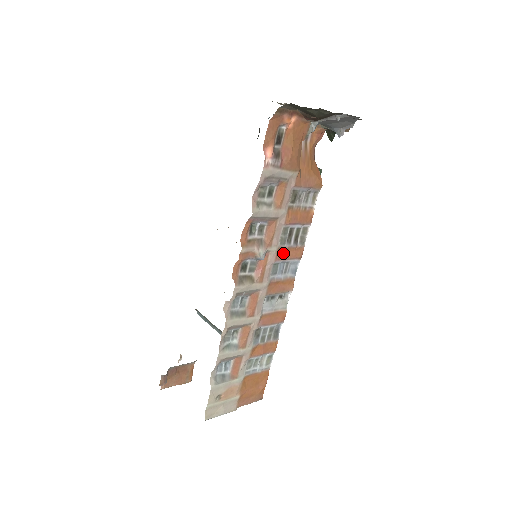
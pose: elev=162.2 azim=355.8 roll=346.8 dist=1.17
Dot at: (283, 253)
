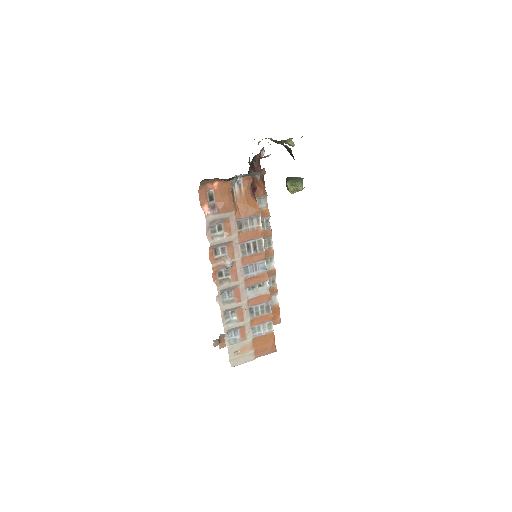
Dot at: (248, 260)
